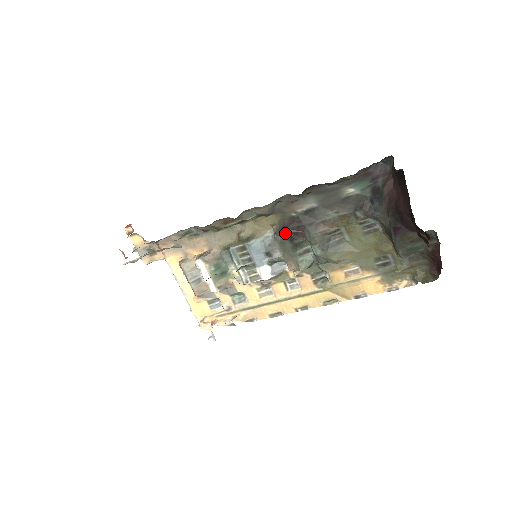
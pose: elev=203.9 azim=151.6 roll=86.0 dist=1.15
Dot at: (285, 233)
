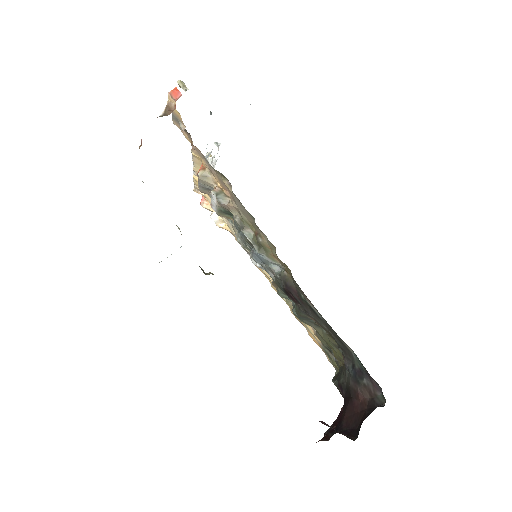
Dot at: (285, 289)
